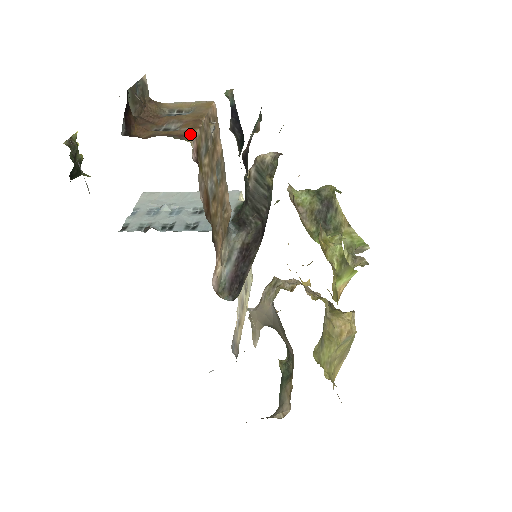
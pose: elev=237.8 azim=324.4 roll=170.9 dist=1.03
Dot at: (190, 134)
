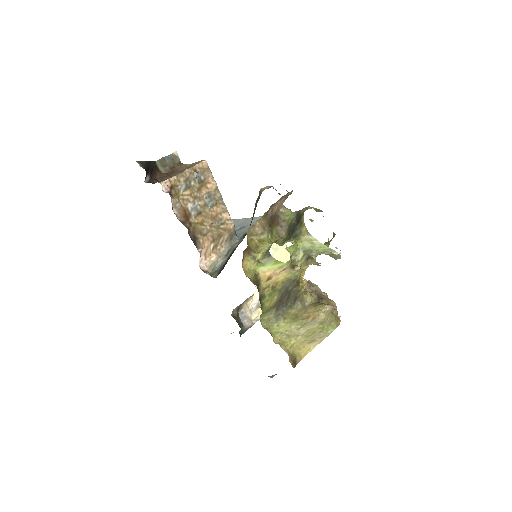
Dot at: (167, 179)
